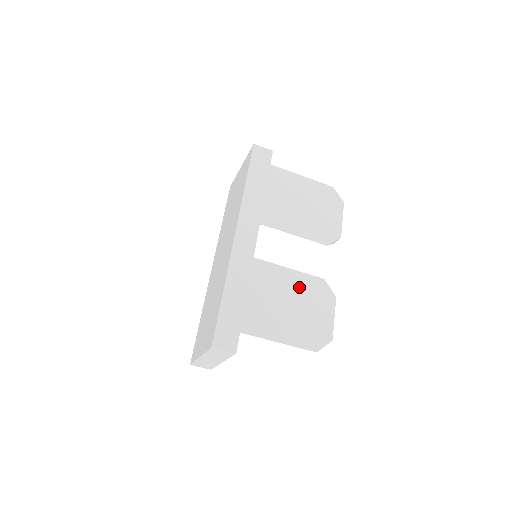
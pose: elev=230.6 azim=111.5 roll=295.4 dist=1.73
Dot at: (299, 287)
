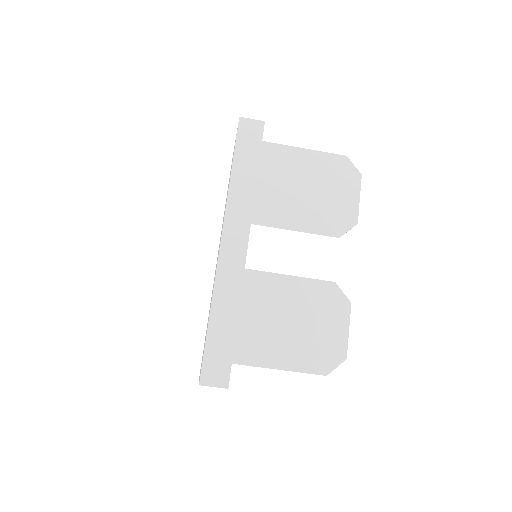
Dot at: (303, 297)
